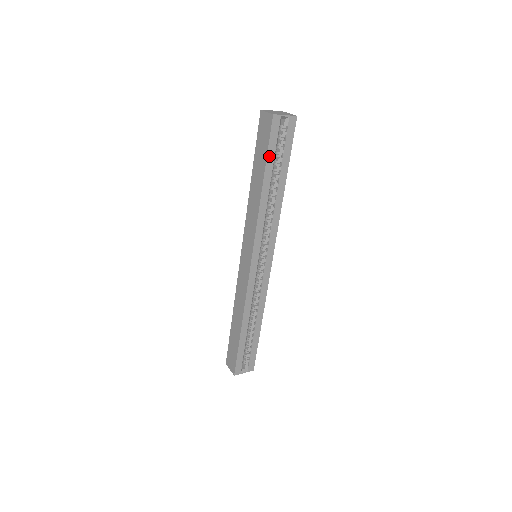
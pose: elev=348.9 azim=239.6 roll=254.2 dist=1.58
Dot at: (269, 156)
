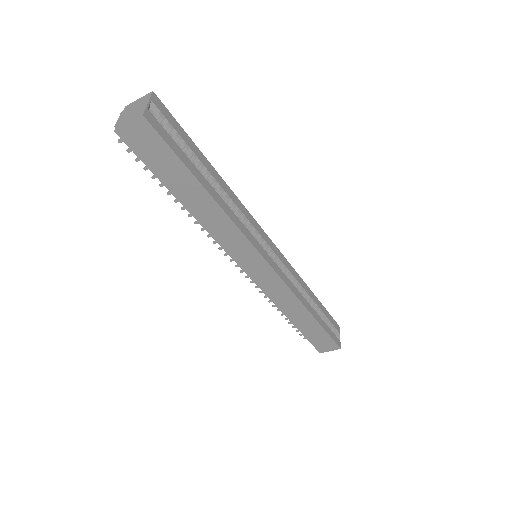
Dot at: (183, 161)
